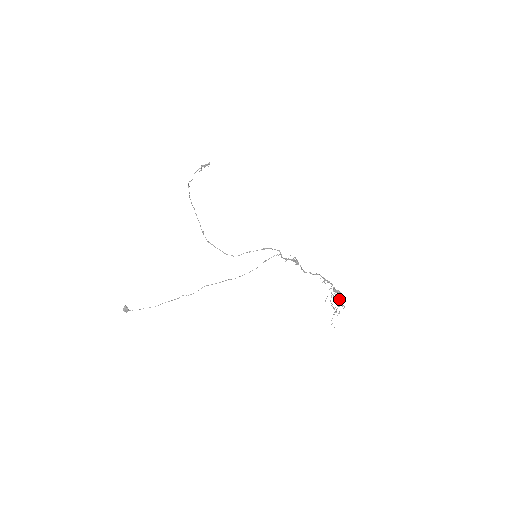
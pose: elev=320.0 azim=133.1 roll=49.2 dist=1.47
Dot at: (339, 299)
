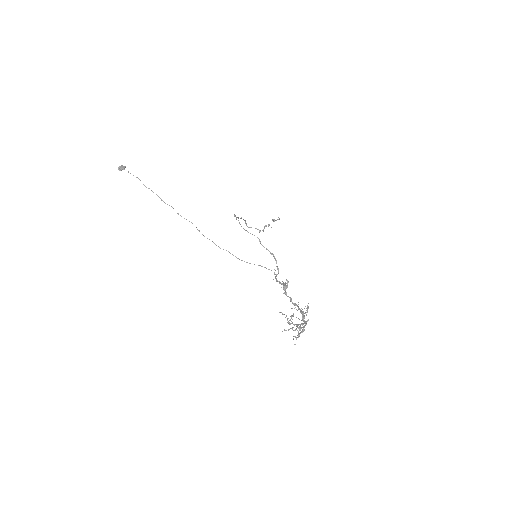
Dot at: occluded
